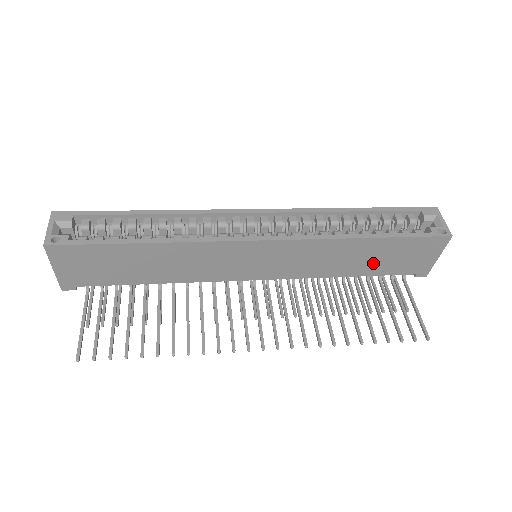
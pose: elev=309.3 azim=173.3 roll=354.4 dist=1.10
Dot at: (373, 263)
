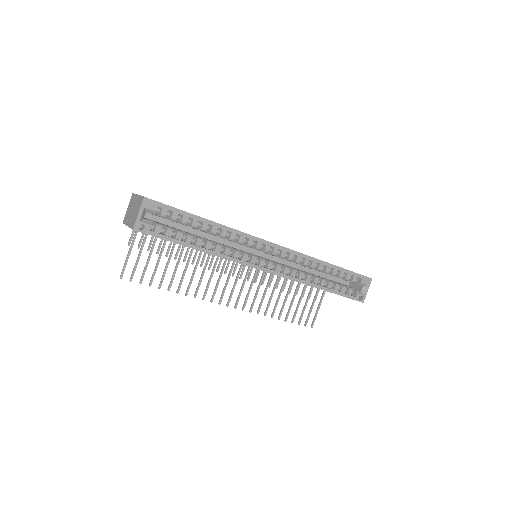
Dot at: occluded
